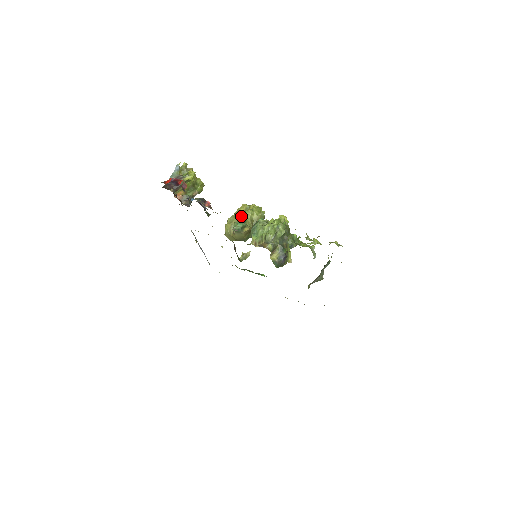
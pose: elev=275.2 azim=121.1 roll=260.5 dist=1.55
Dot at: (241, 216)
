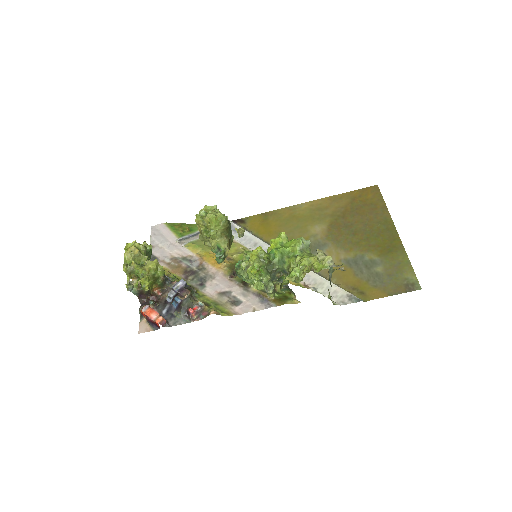
Dot at: (209, 239)
